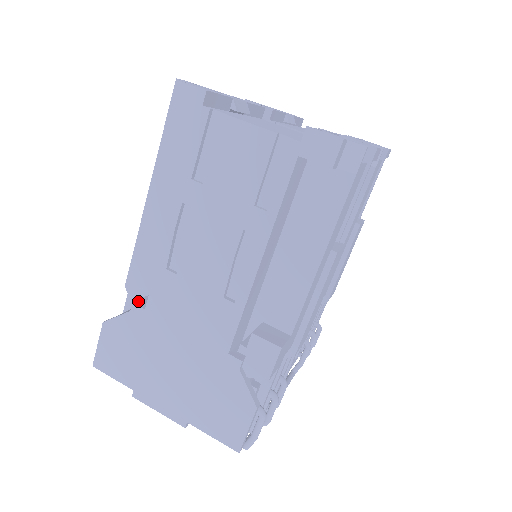
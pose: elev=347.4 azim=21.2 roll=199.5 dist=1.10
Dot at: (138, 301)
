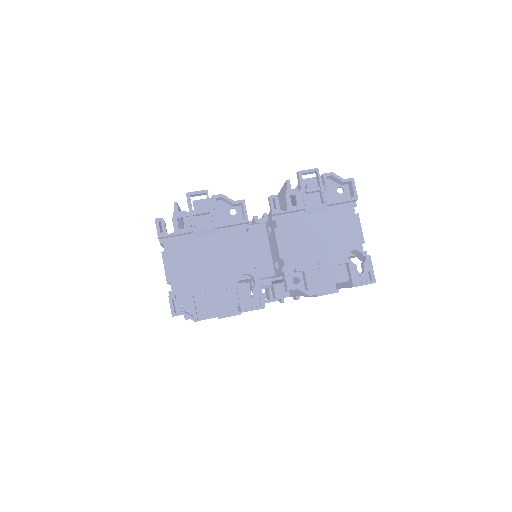
Dot at: occluded
